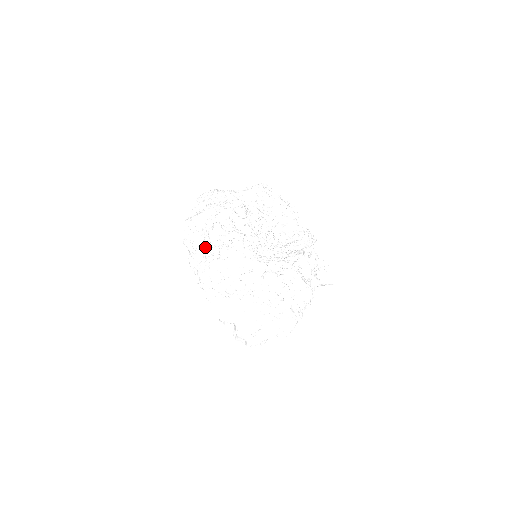
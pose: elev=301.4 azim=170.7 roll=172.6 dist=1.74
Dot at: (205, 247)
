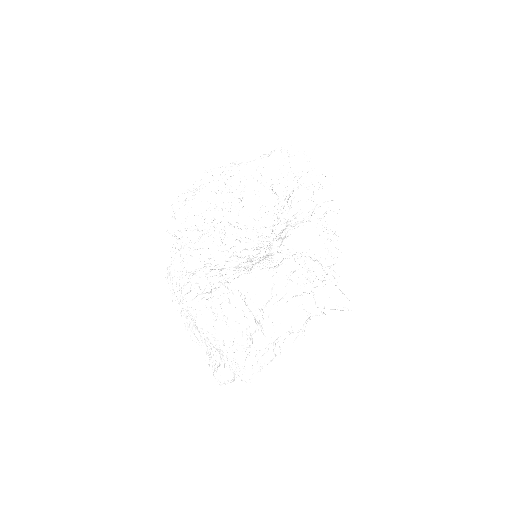
Dot at: occluded
